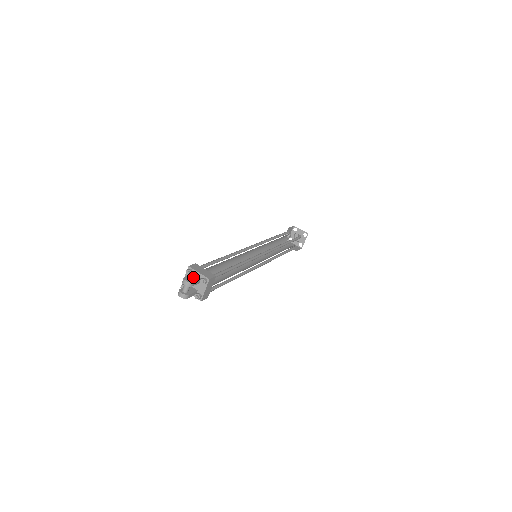
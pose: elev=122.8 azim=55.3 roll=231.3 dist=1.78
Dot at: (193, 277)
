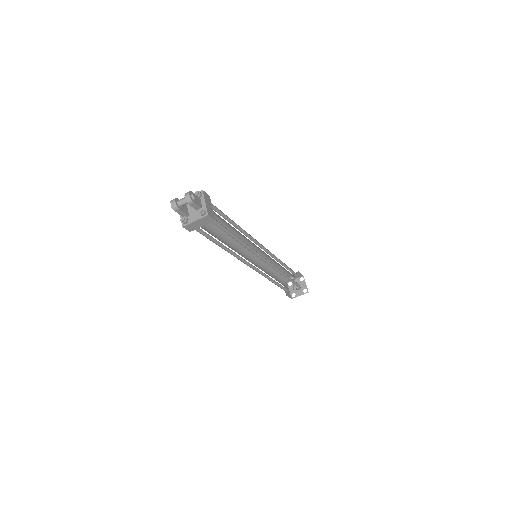
Dot at: (197, 200)
